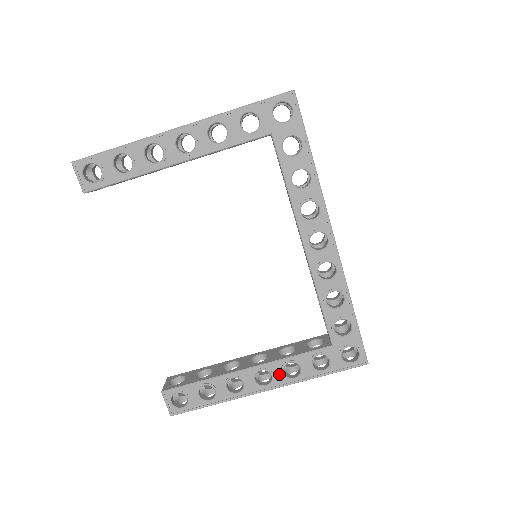
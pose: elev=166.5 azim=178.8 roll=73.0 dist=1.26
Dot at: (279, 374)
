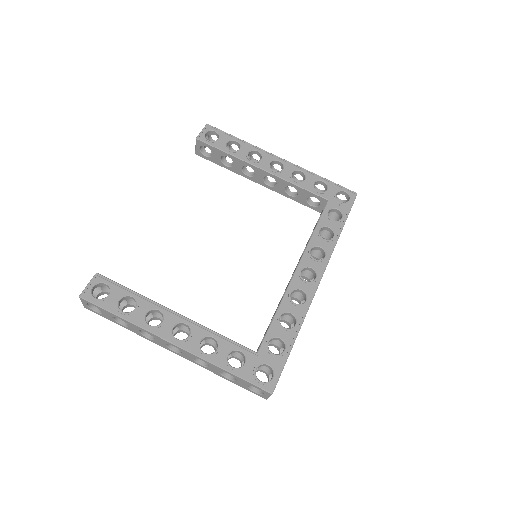
Dot at: (196, 339)
